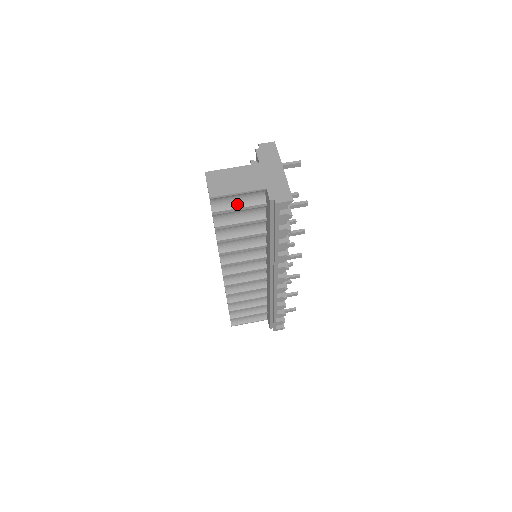
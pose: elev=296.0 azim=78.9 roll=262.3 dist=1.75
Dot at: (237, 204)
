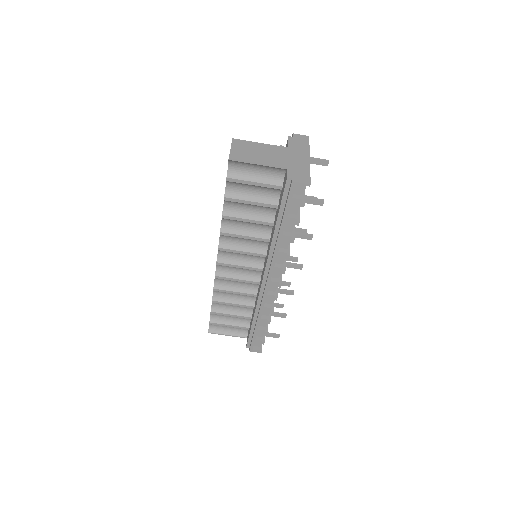
Dot at: (254, 177)
